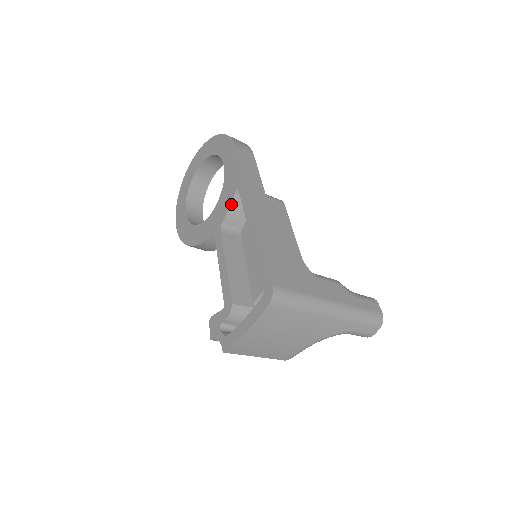
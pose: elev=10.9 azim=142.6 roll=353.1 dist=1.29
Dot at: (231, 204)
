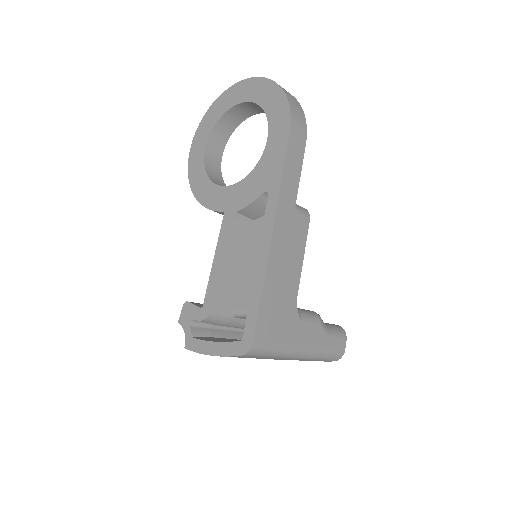
Dot at: (254, 201)
